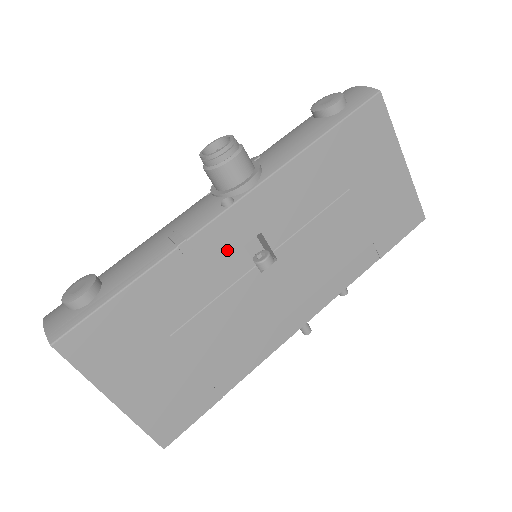
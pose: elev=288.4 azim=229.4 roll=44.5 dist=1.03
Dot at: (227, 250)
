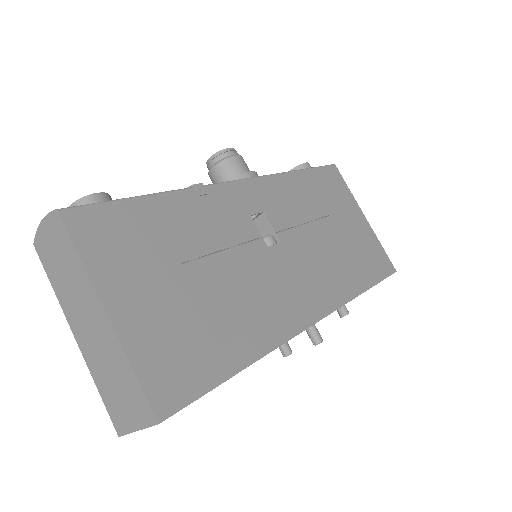
Dot at: (236, 211)
